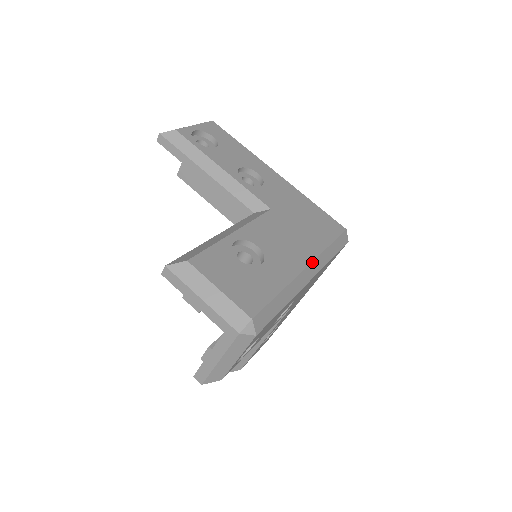
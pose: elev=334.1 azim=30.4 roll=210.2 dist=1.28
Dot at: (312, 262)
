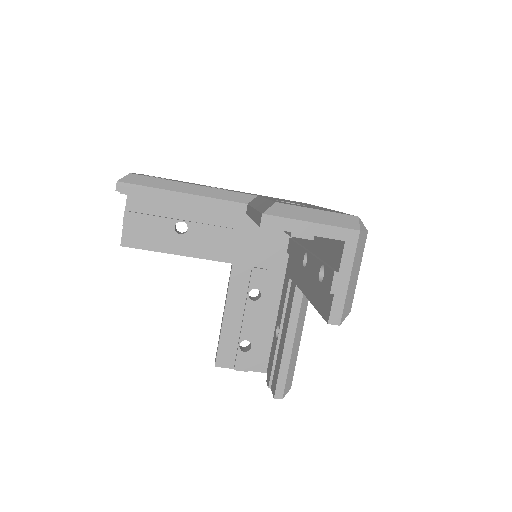
Dot at: occluded
